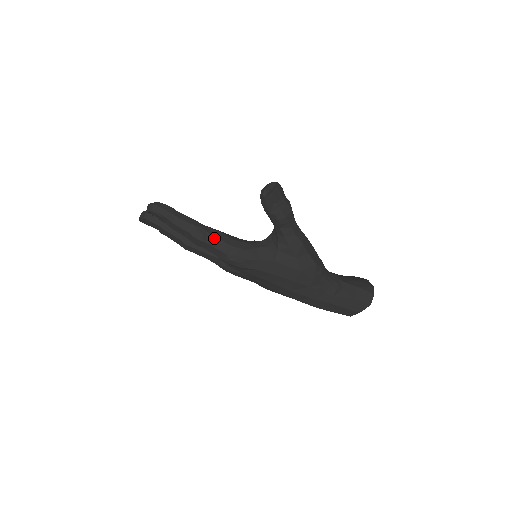
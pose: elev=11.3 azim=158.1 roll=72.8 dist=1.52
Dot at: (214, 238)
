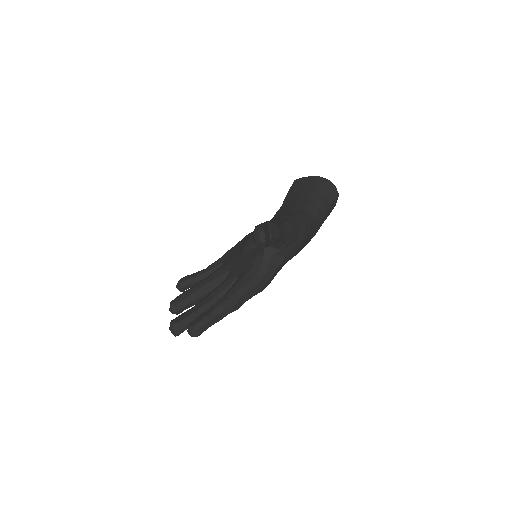
Dot at: (245, 295)
